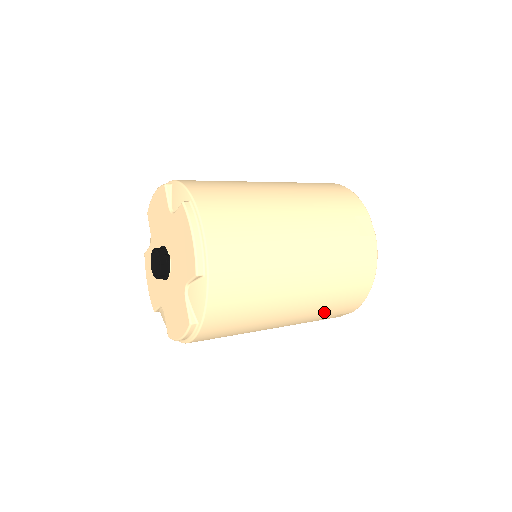
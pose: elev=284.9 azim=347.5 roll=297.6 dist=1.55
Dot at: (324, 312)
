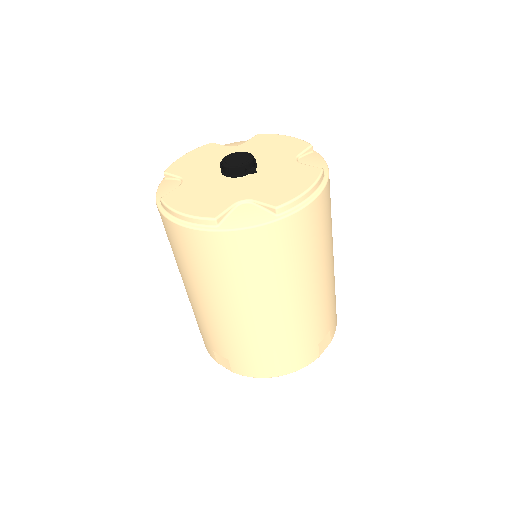
Dot at: (236, 346)
